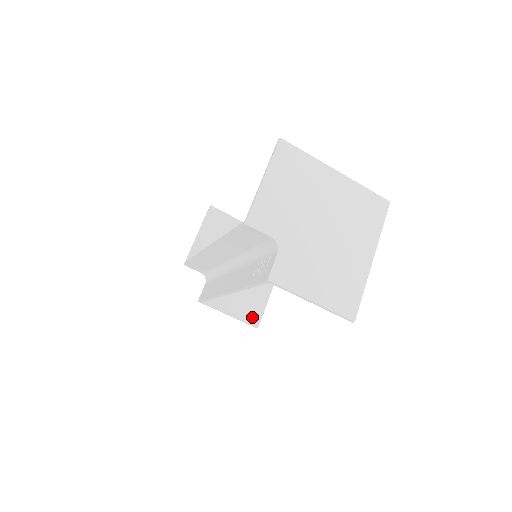
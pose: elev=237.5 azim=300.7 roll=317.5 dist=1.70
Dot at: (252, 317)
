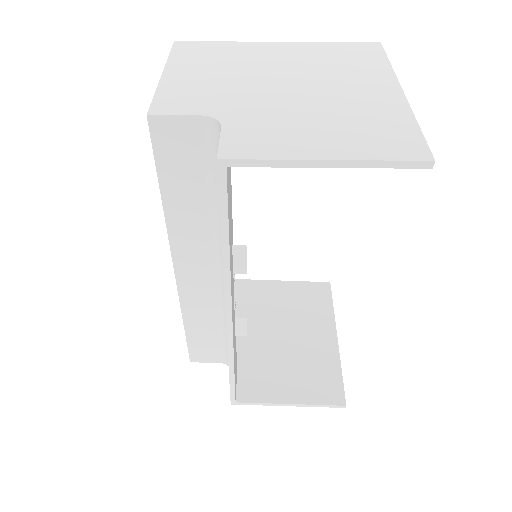
Dot at: (327, 393)
